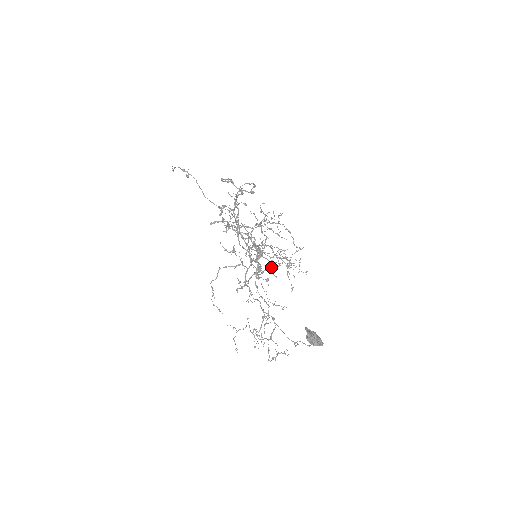
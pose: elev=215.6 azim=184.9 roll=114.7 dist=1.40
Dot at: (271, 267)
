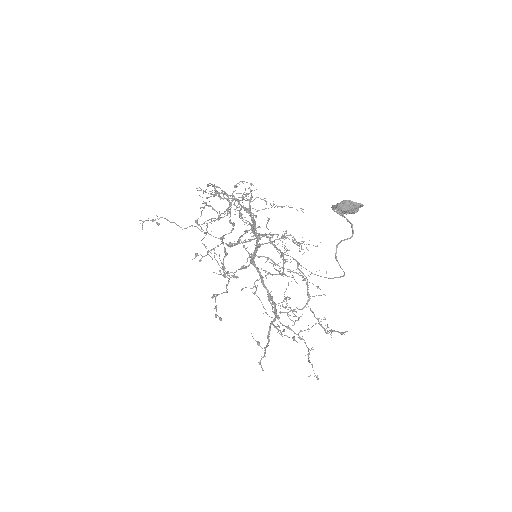
Dot at: occluded
